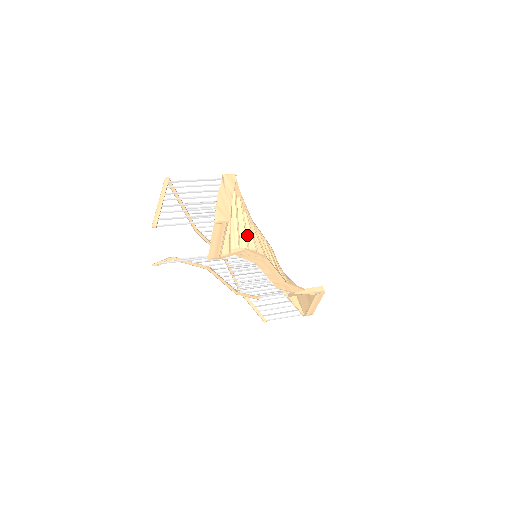
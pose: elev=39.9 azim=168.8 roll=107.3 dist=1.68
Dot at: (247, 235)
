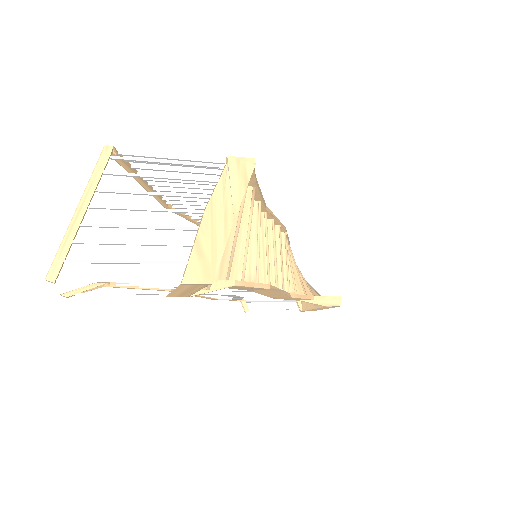
Dot at: occluded
